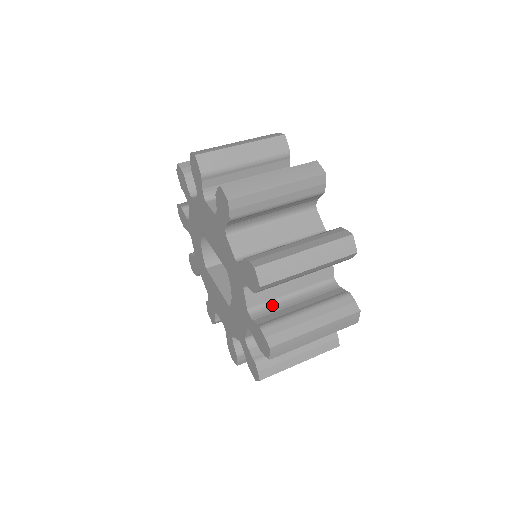
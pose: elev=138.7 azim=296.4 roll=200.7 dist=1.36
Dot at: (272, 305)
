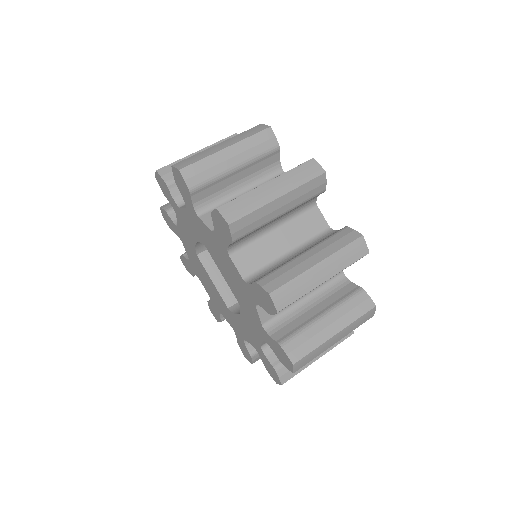
Dot at: occluded
